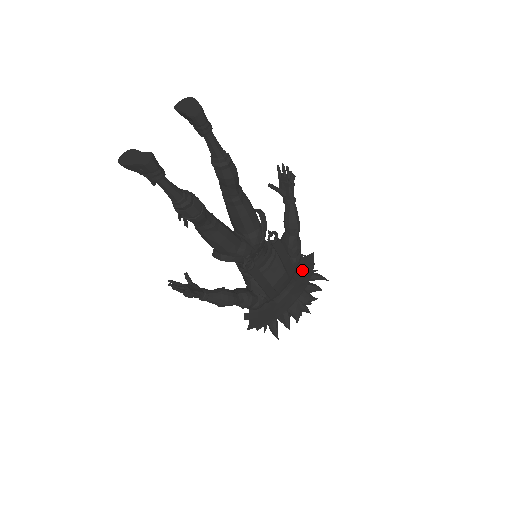
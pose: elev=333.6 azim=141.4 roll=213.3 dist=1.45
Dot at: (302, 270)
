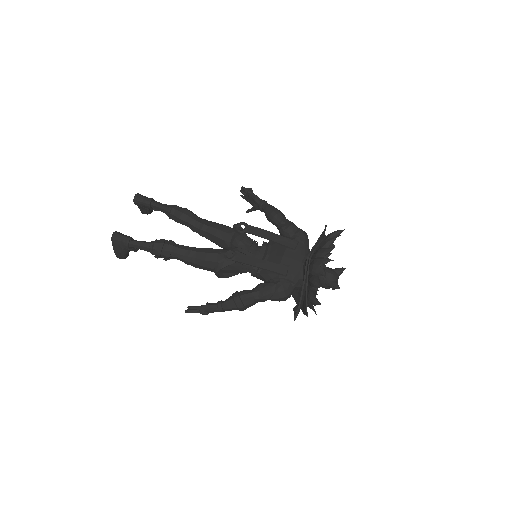
Dot at: occluded
